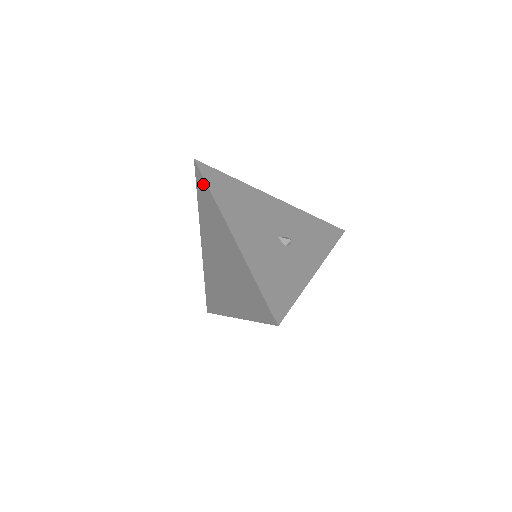
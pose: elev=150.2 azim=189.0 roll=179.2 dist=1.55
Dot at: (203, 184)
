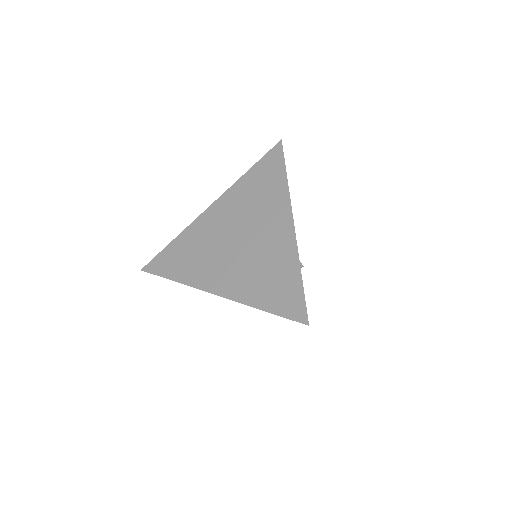
Dot at: (278, 164)
